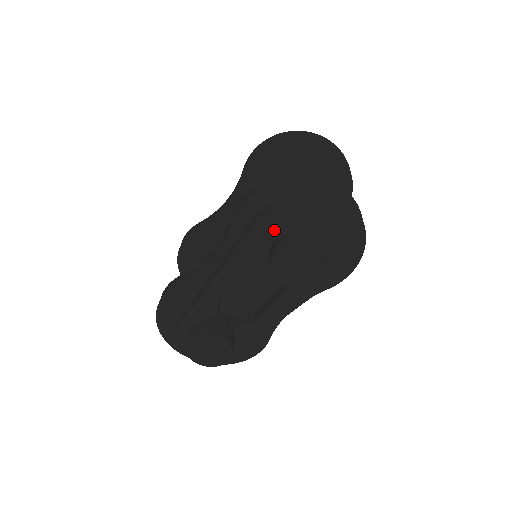
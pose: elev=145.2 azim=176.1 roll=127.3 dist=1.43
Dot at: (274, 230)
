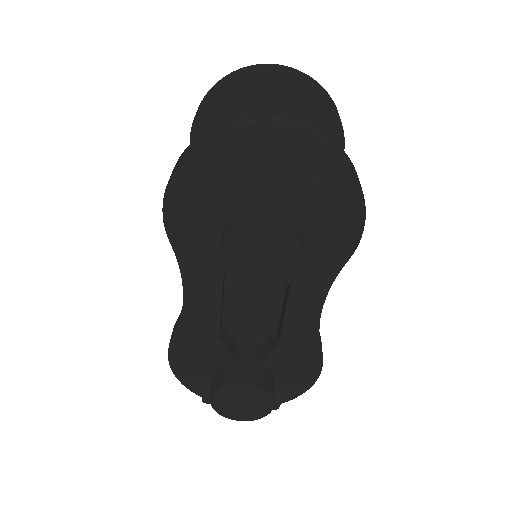
Dot at: (212, 225)
